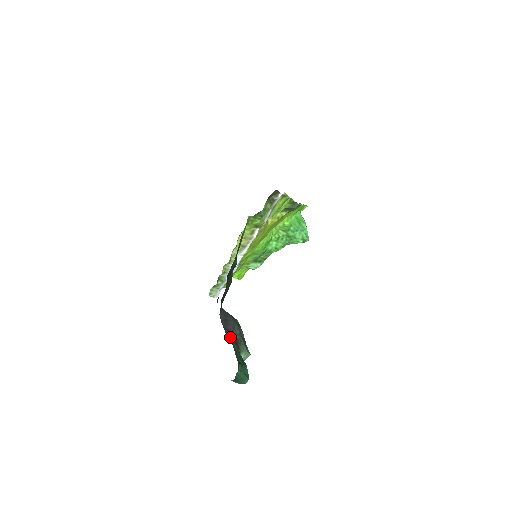
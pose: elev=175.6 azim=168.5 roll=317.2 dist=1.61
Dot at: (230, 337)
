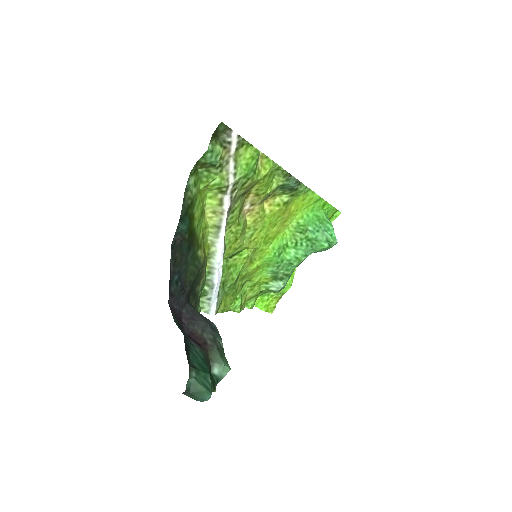
Dot at: (193, 339)
